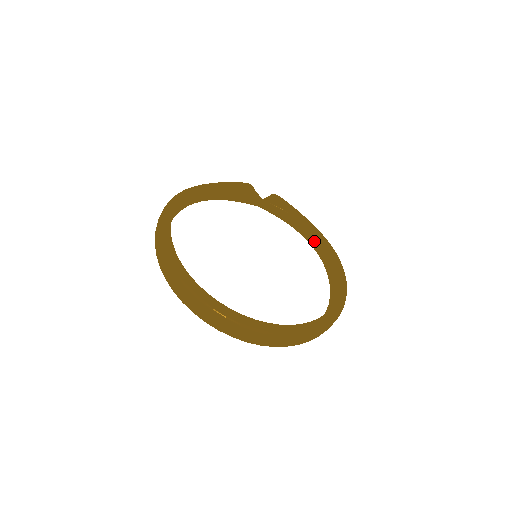
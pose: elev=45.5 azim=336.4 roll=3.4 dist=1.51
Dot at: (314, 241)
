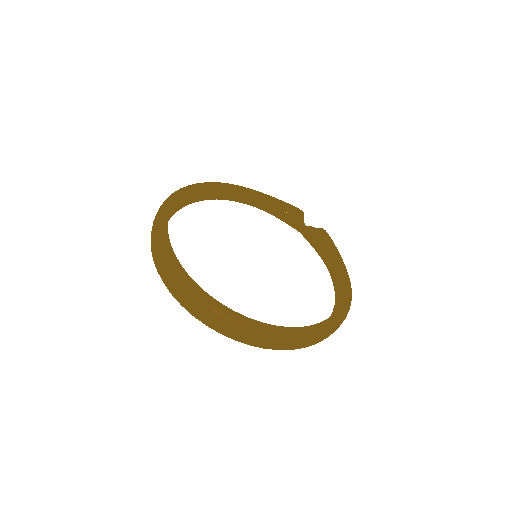
Dot at: (337, 281)
